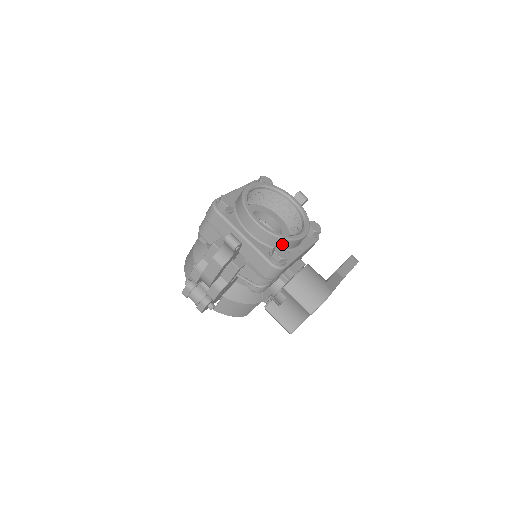
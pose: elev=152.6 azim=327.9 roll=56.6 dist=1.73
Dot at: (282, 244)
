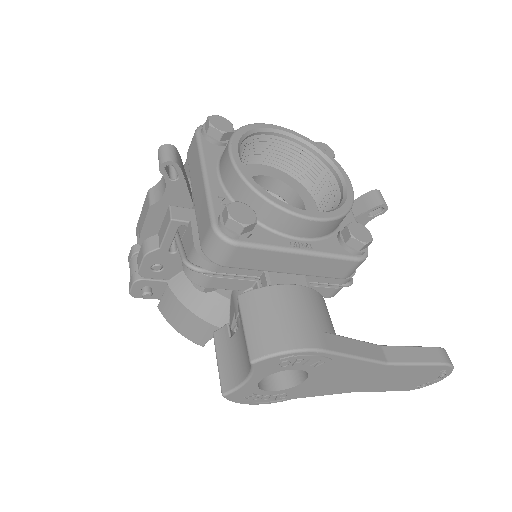
Dot at: (259, 208)
